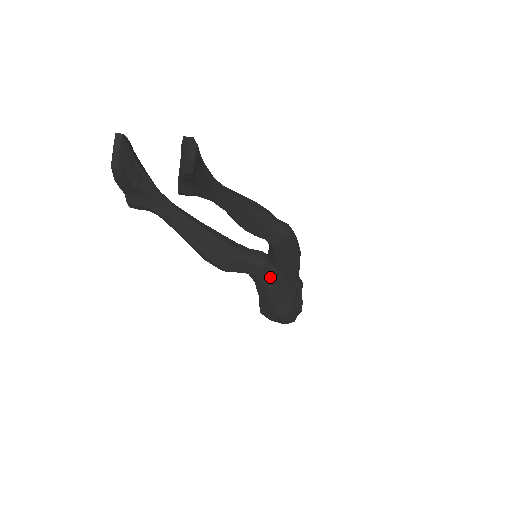
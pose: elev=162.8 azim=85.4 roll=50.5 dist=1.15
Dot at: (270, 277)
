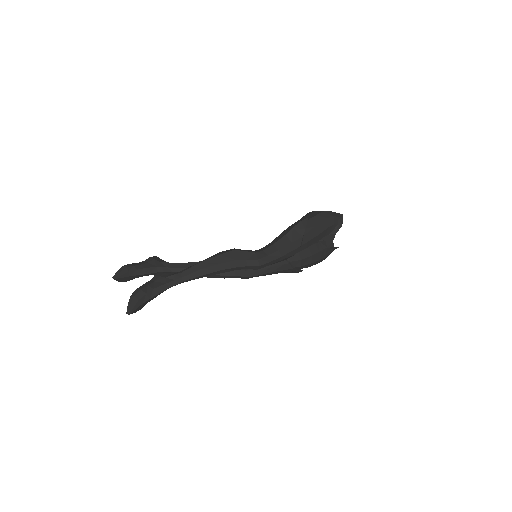
Dot at: occluded
